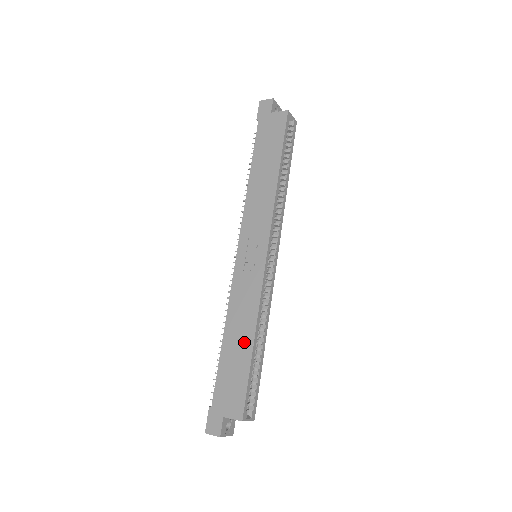
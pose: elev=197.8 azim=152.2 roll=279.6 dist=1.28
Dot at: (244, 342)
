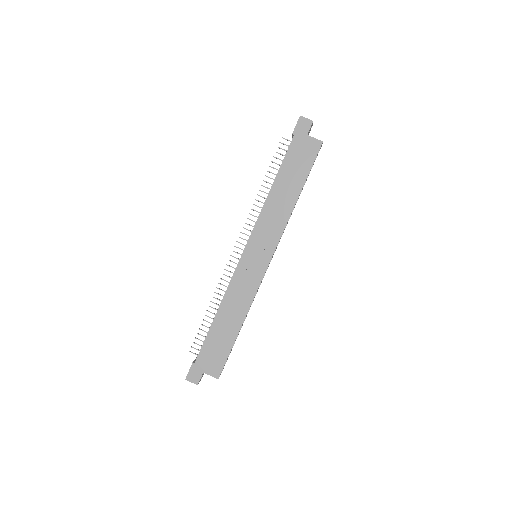
Dot at: (233, 325)
